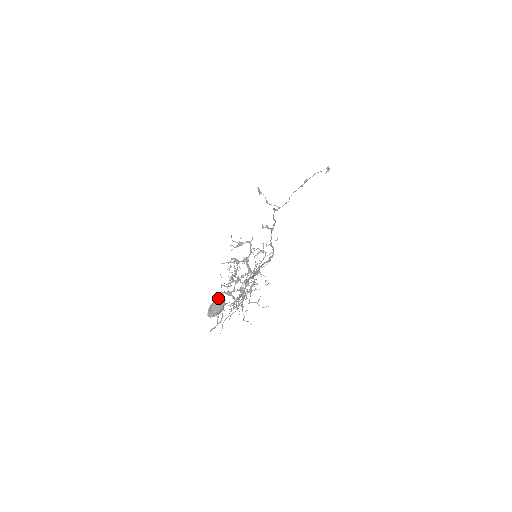
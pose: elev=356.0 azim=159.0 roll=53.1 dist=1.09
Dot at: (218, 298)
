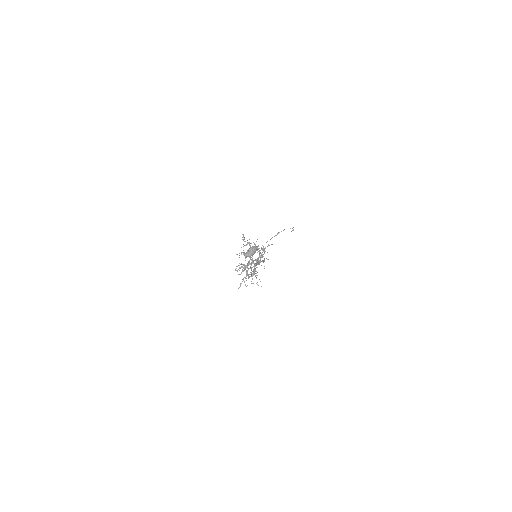
Dot at: (253, 246)
